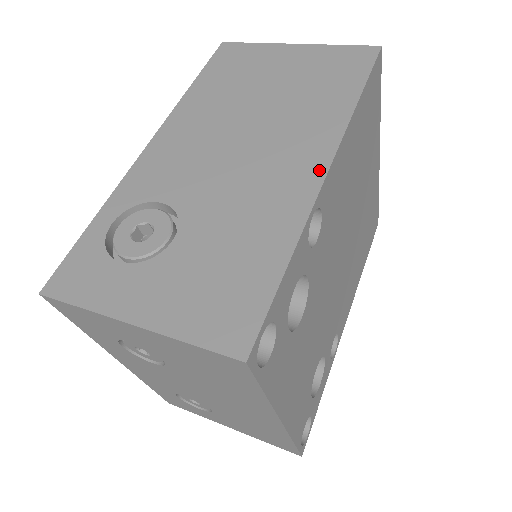
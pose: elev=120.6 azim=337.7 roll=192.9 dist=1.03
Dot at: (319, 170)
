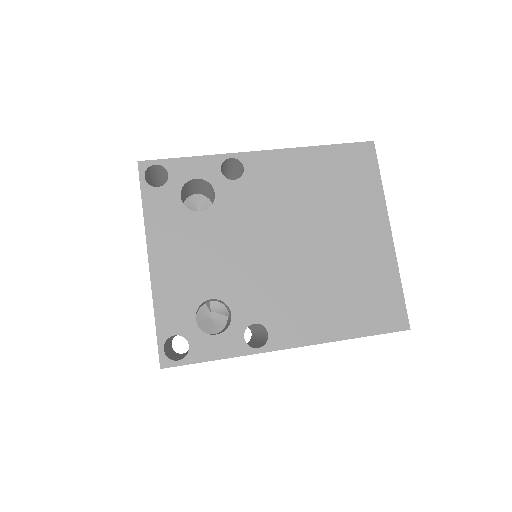
Dot at: (257, 153)
